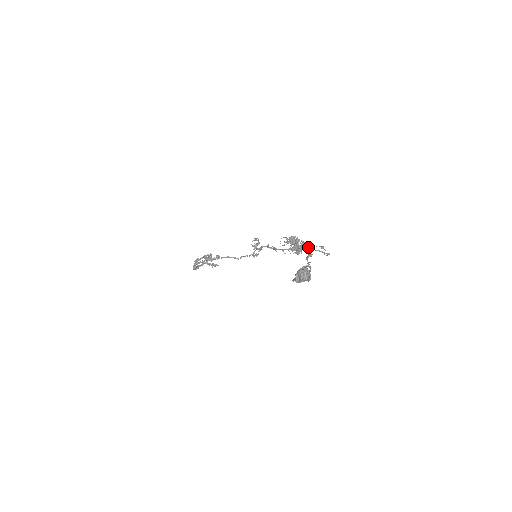
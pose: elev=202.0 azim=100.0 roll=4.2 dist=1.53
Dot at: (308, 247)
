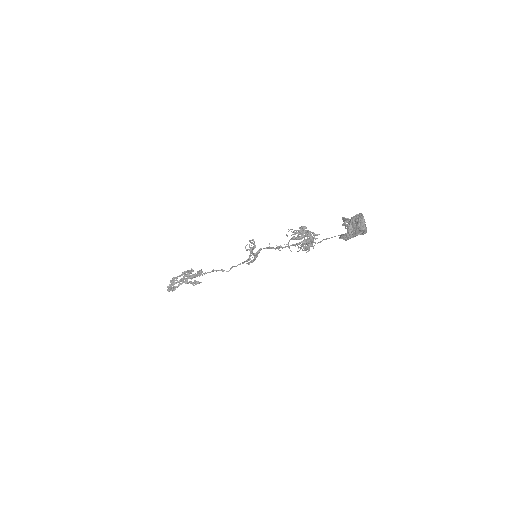
Dot at: (320, 241)
